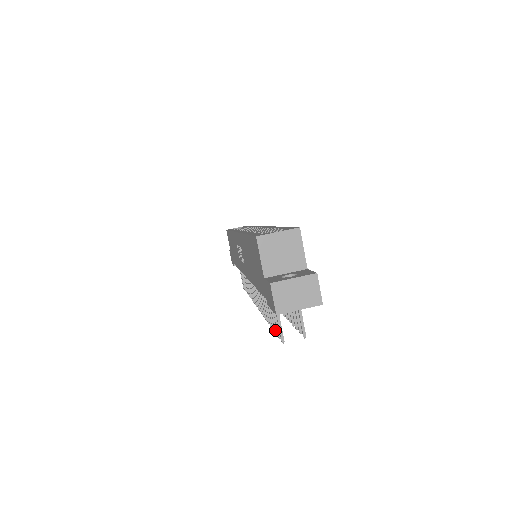
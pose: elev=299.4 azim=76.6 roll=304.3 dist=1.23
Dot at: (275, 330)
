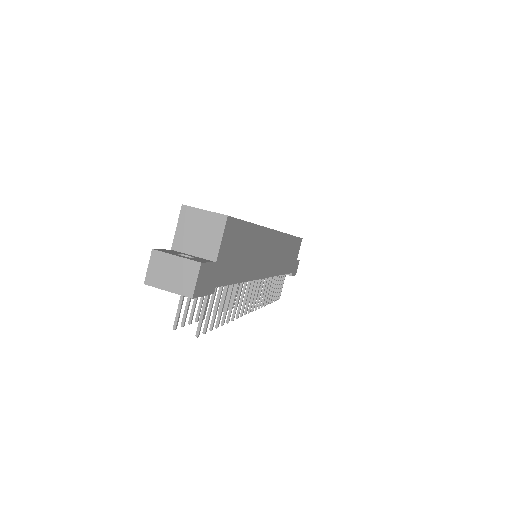
Dot at: (189, 319)
